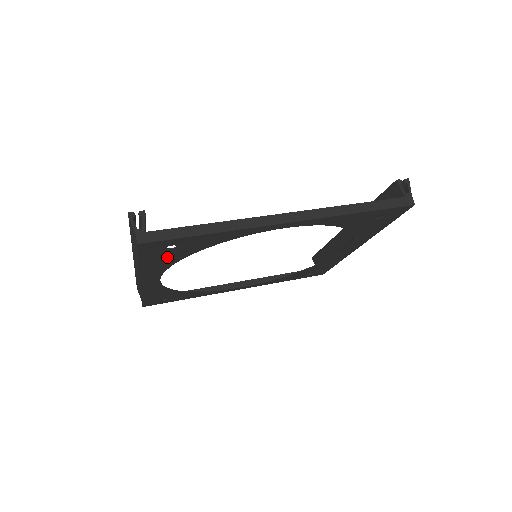
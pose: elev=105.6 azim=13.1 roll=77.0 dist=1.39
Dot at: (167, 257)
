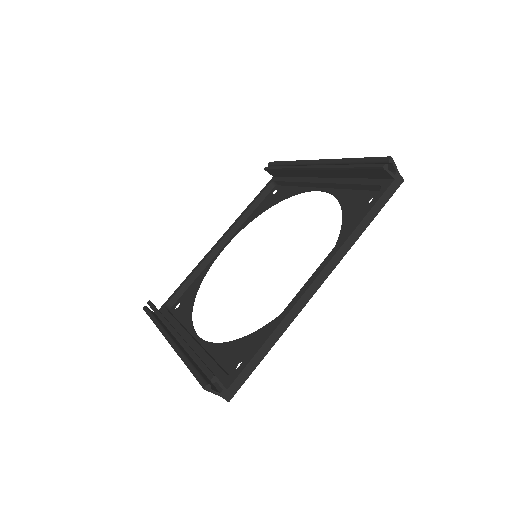
Dot at: (227, 358)
